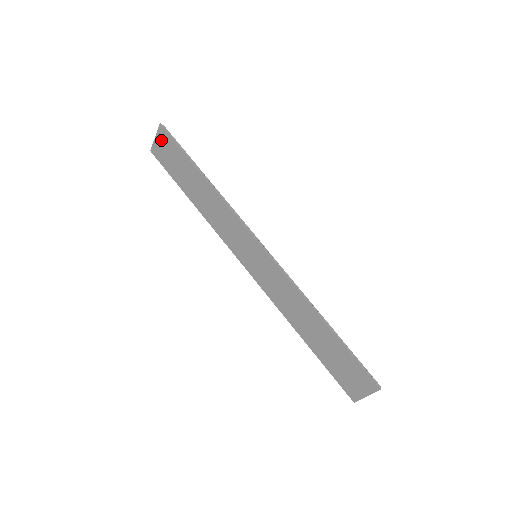
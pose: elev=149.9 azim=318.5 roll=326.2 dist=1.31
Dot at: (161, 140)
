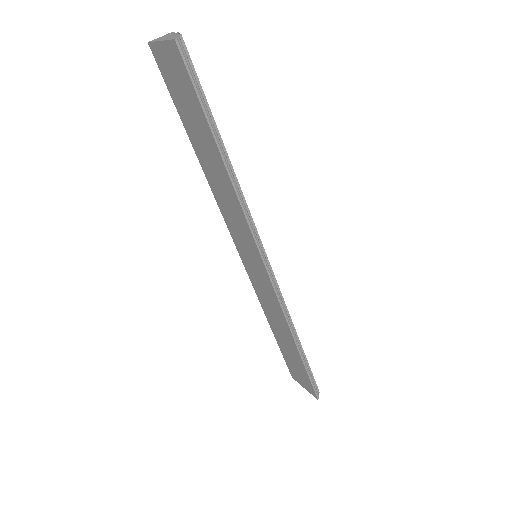
Dot at: (171, 57)
